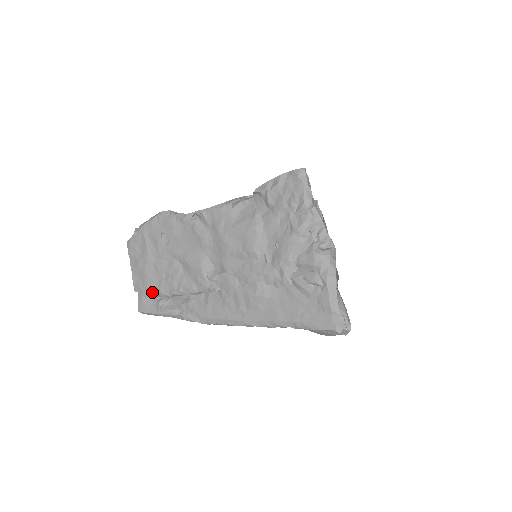
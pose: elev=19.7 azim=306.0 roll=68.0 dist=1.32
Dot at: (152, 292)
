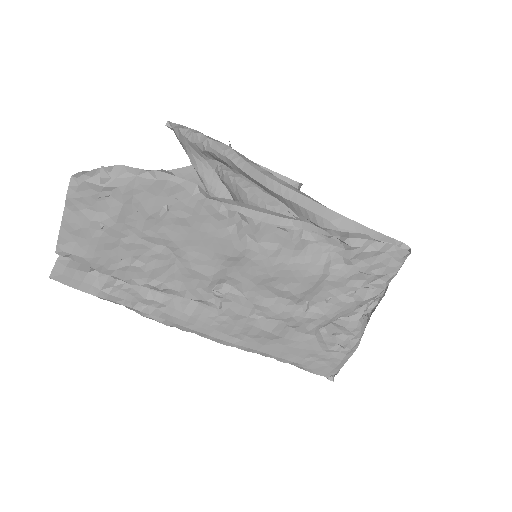
Dot at: (97, 268)
